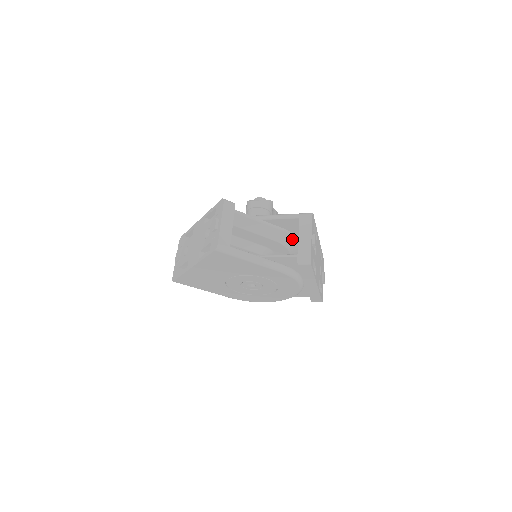
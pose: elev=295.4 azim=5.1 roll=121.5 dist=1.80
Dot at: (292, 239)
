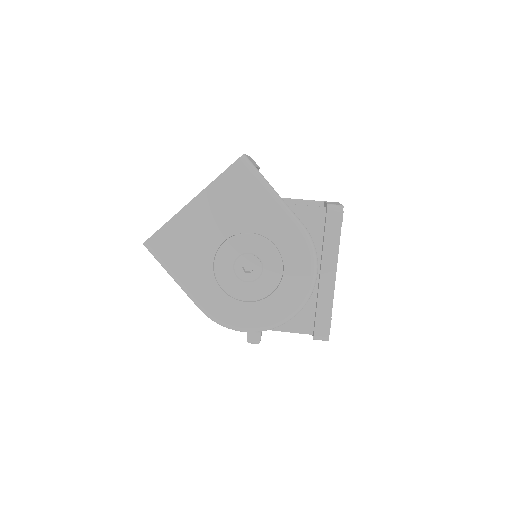
Dot at: occluded
